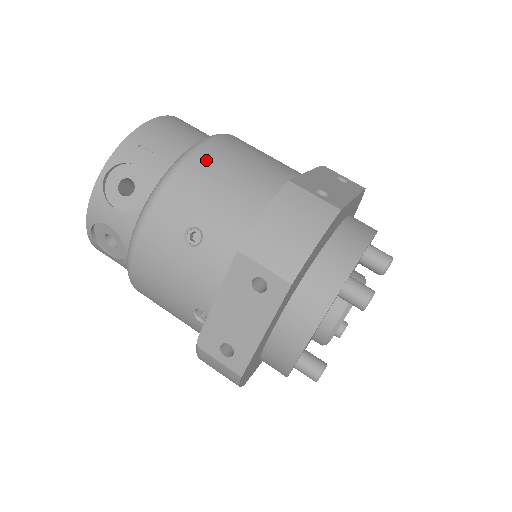
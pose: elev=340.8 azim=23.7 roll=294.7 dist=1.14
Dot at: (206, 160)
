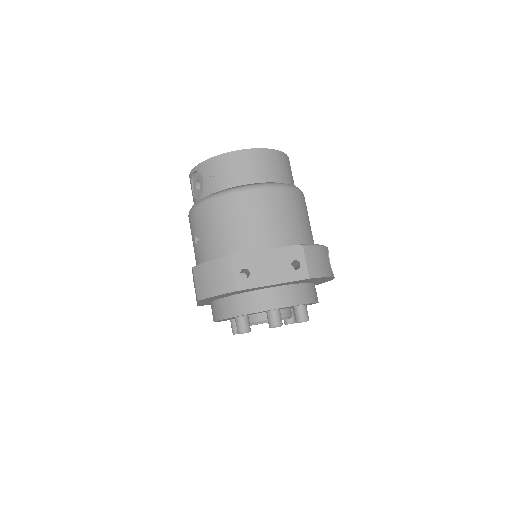
Dot at: (221, 206)
